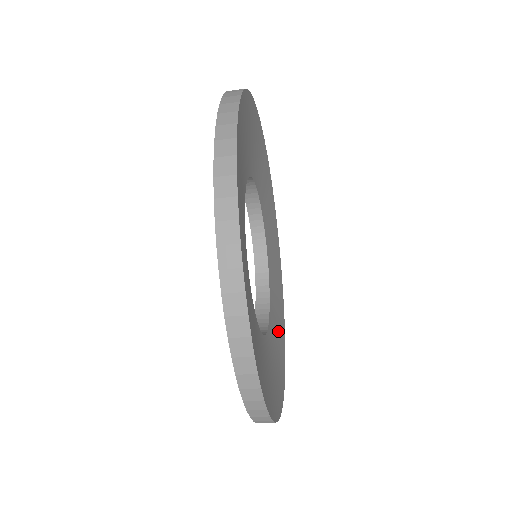
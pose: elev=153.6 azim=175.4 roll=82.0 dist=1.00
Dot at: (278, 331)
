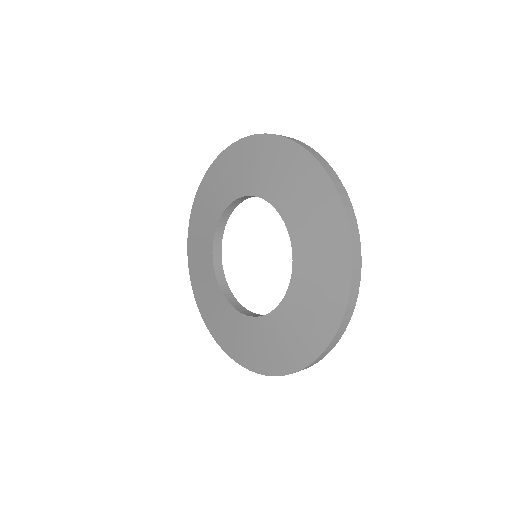
Dot at: occluded
